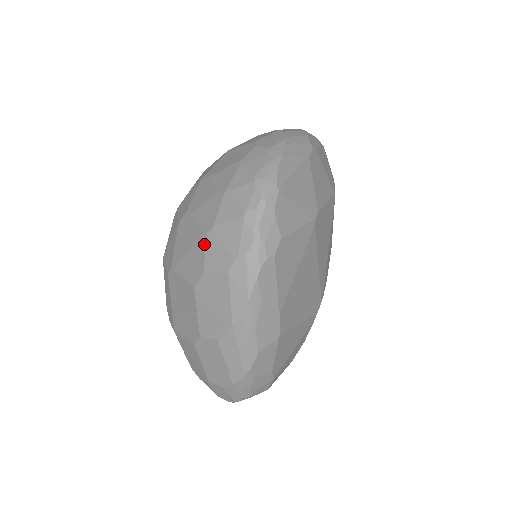
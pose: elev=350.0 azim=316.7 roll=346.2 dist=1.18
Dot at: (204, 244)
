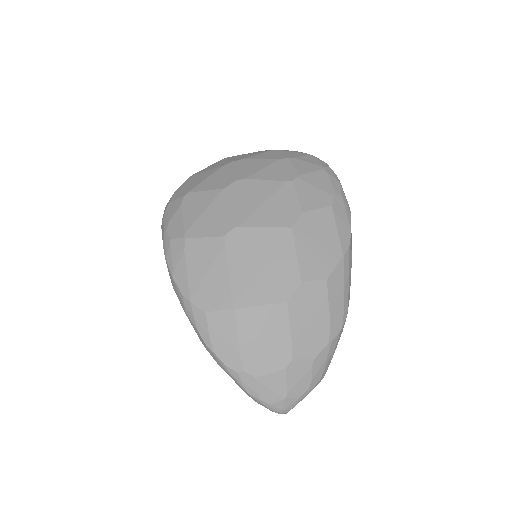
Dot at: (292, 190)
